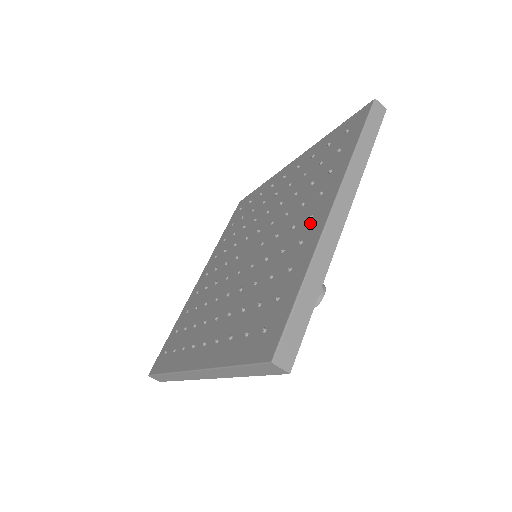
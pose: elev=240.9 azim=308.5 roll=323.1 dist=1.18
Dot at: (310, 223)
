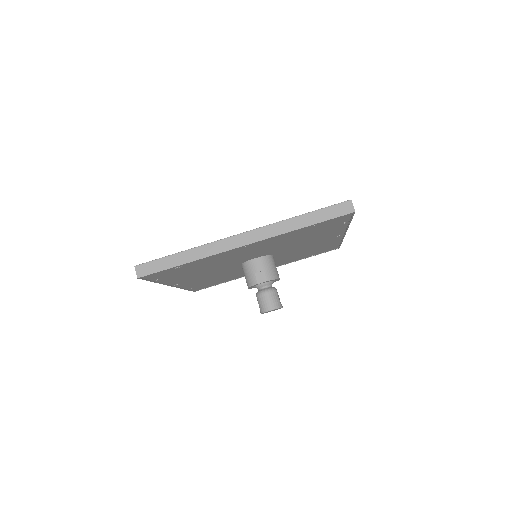
Dot at: occluded
